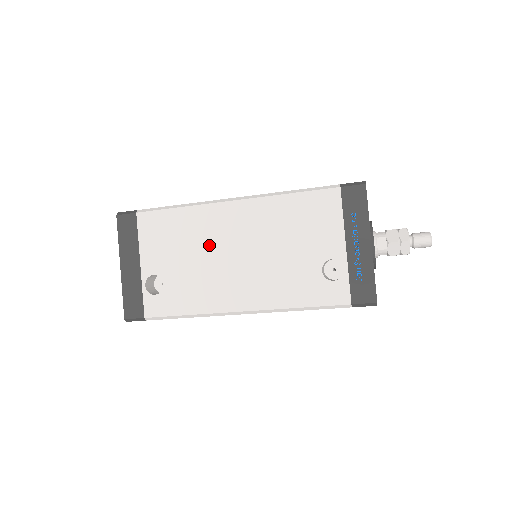
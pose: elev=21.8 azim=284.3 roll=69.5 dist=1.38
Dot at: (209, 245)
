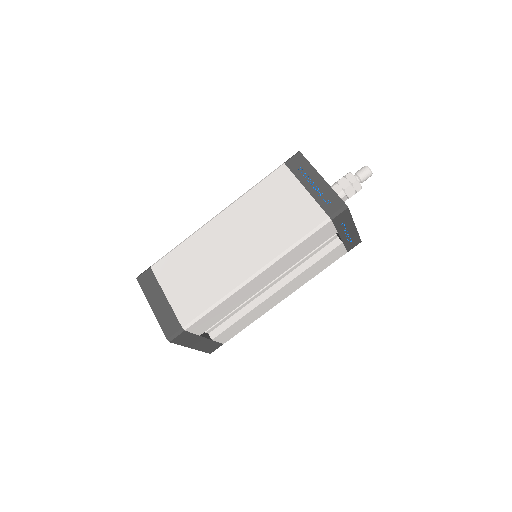
Dot at: occluded
